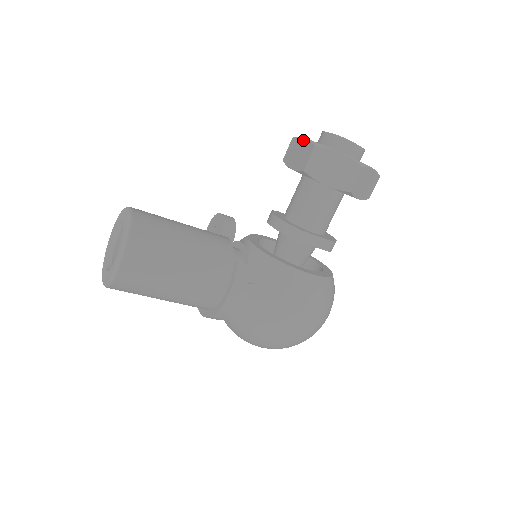
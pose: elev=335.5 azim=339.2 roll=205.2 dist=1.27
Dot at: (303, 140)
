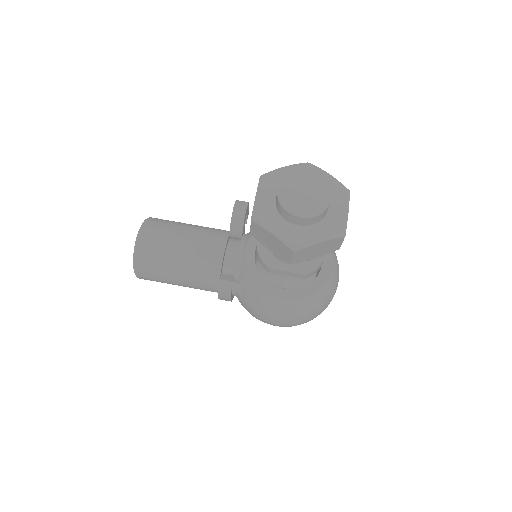
Dot at: (255, 196)
